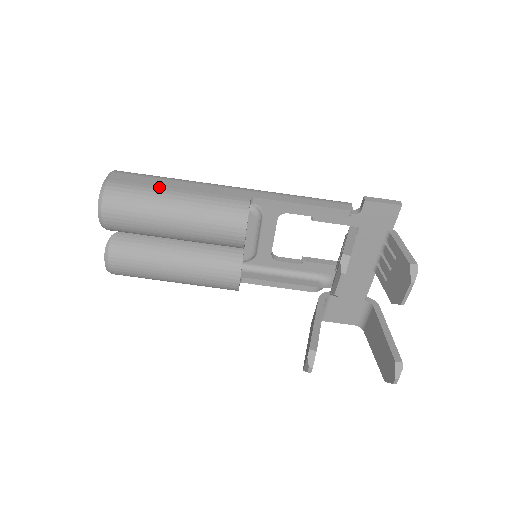
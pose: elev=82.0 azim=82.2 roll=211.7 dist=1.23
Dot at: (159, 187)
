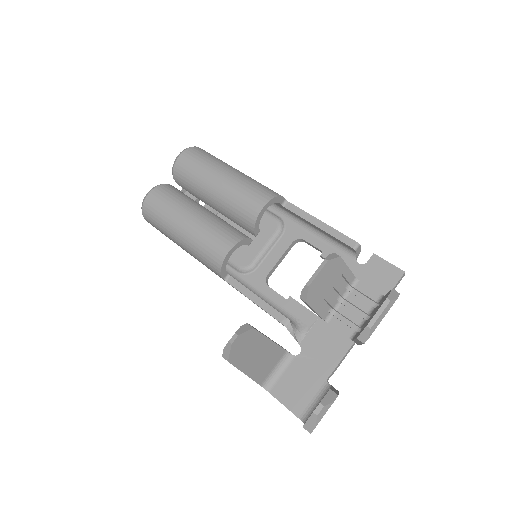
Dot at: occluded
